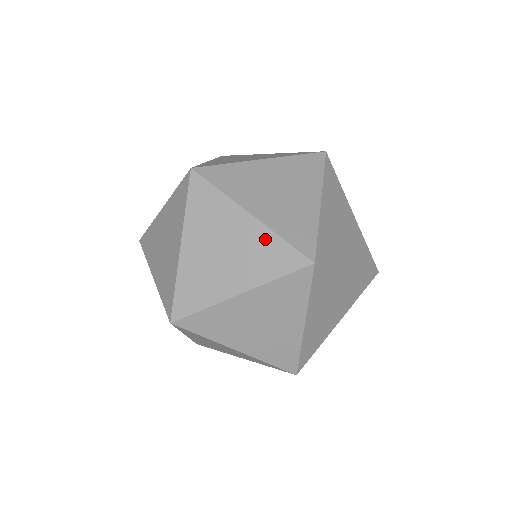
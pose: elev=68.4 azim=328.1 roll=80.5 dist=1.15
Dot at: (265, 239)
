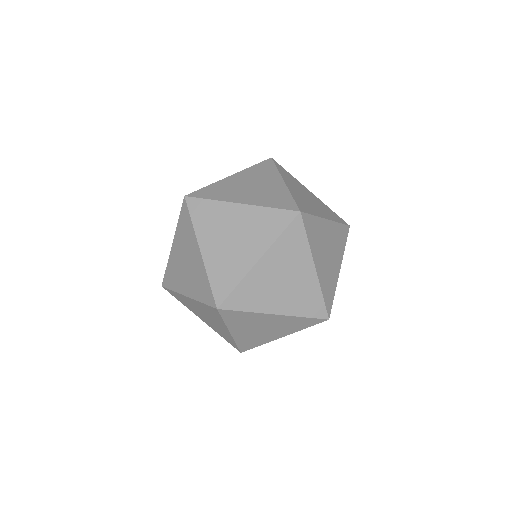
Dot at: (291, 320)
